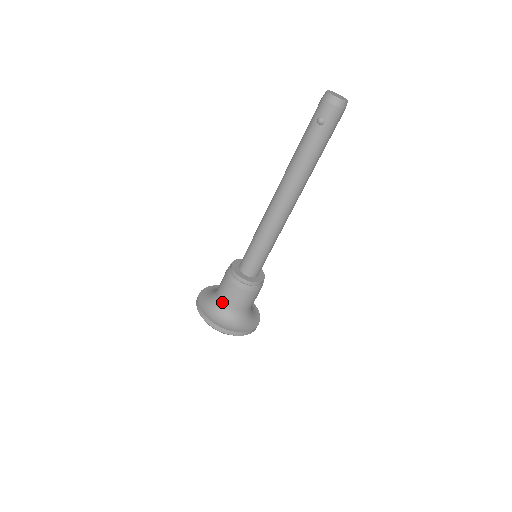
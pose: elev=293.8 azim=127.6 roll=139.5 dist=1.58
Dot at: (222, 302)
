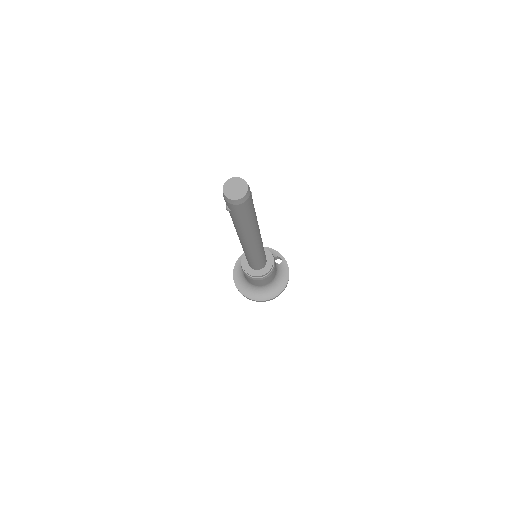
Dot at: (245, 277)
